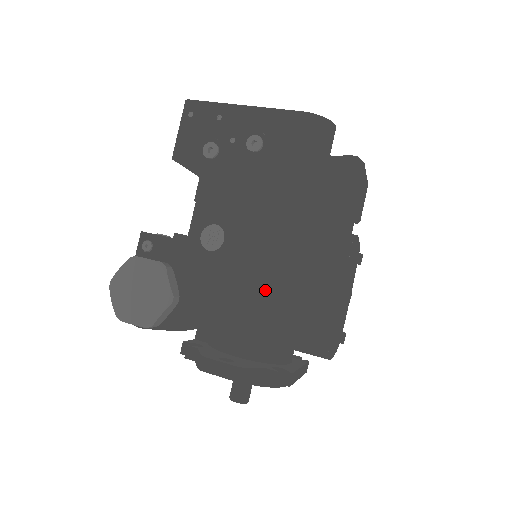
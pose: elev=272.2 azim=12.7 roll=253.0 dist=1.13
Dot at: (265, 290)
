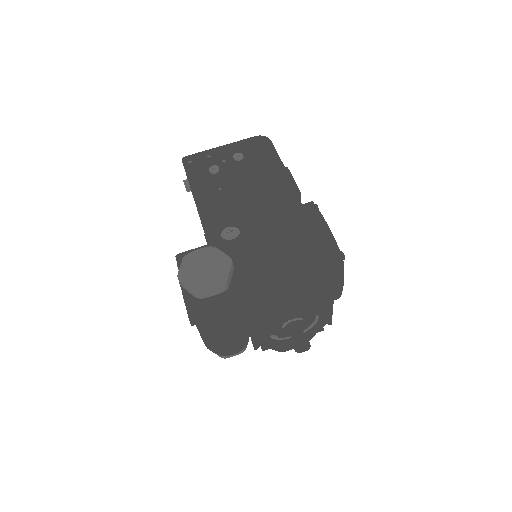
Dot at: (284, 239)
